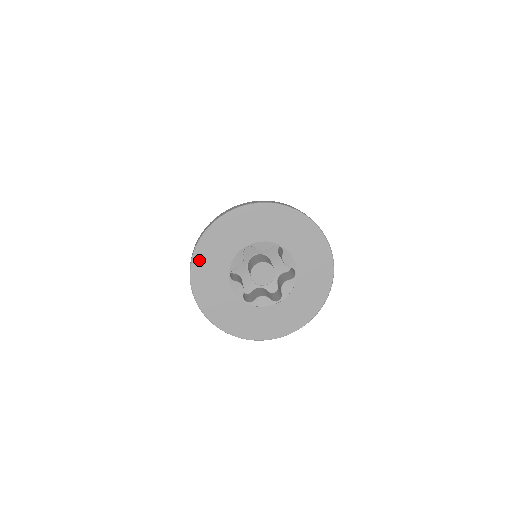
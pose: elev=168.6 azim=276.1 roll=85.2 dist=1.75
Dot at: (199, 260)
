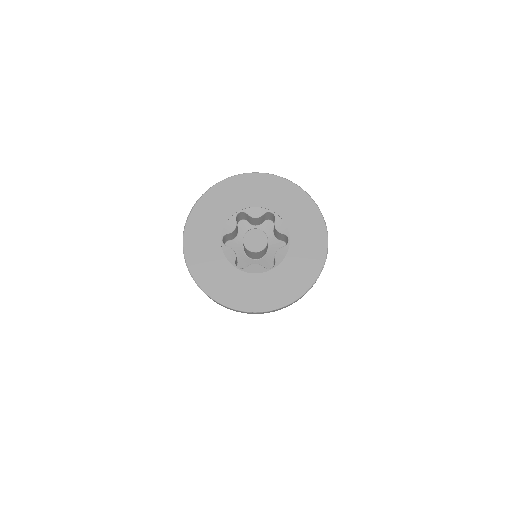
Dot at: (193, 223)
